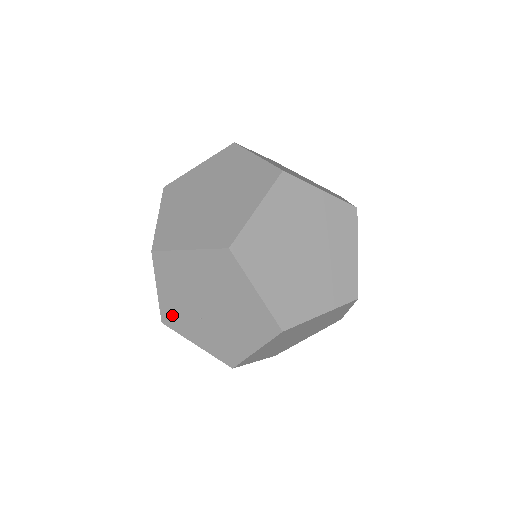
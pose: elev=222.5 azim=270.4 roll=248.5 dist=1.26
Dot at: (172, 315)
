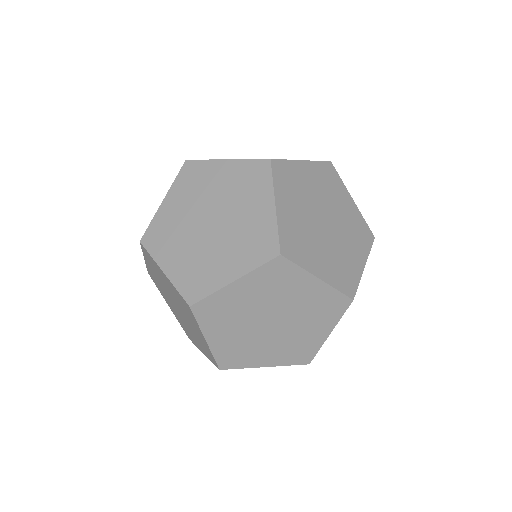
Dot at: occluded
